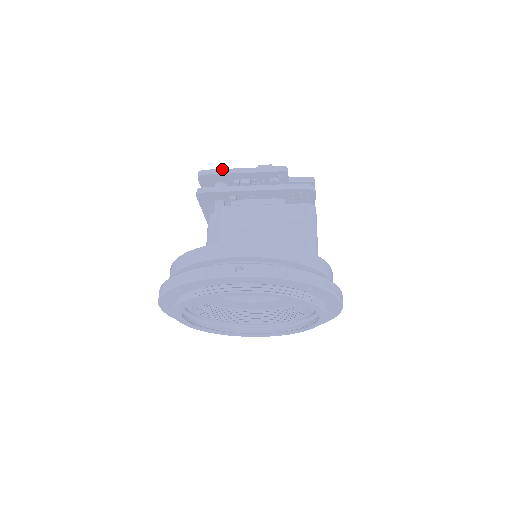
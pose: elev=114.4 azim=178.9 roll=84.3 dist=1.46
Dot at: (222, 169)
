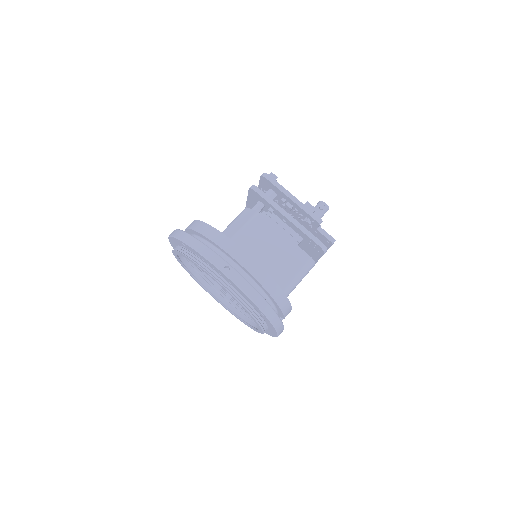
Dot at: (281, 185)
